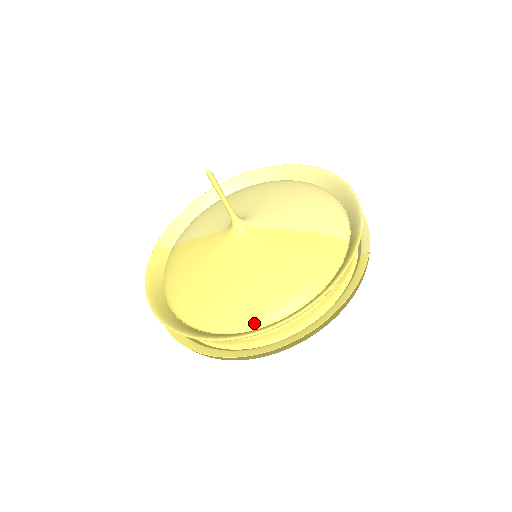
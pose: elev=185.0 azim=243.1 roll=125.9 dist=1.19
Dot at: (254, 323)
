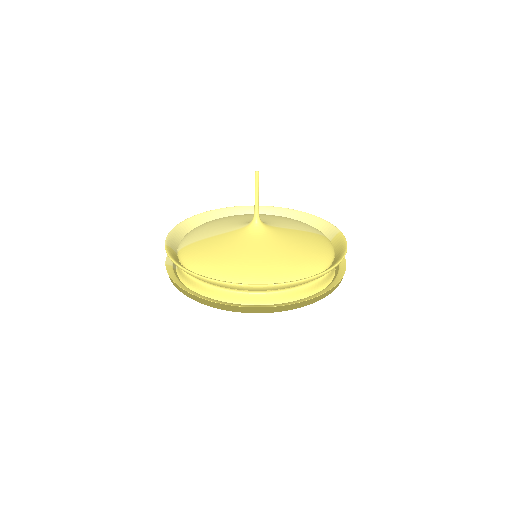
Dot at: (301, 277)
